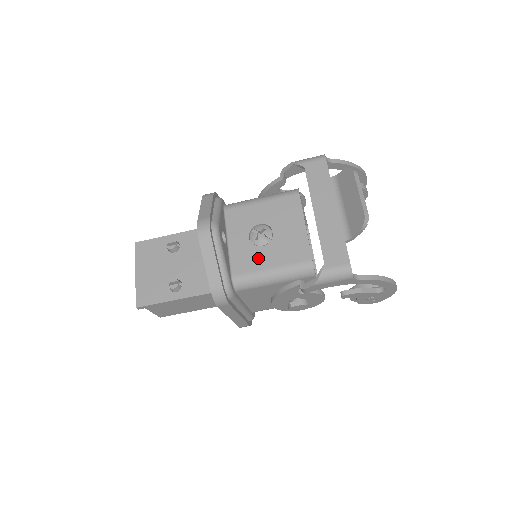
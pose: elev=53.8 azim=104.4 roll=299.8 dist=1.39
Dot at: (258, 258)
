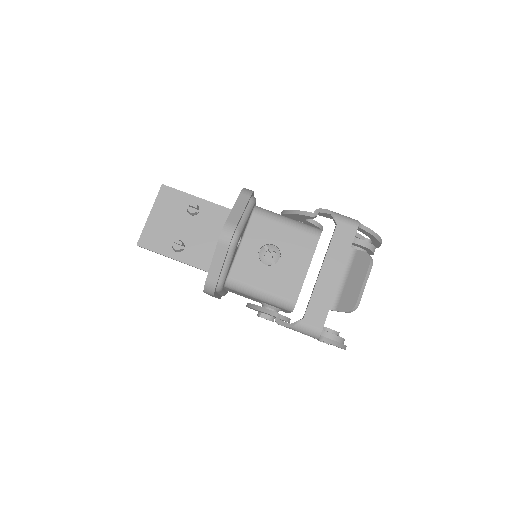
Dot at: (257, 274)
